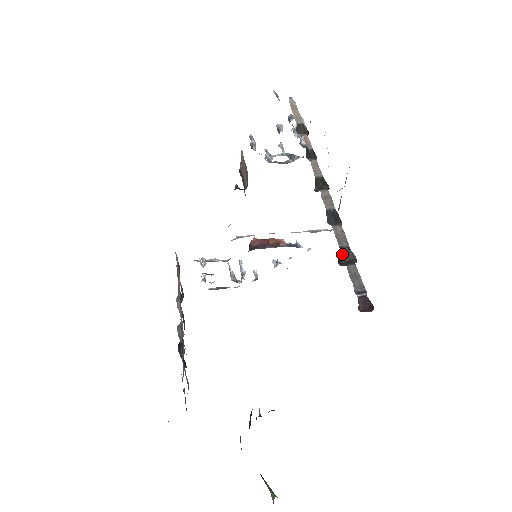
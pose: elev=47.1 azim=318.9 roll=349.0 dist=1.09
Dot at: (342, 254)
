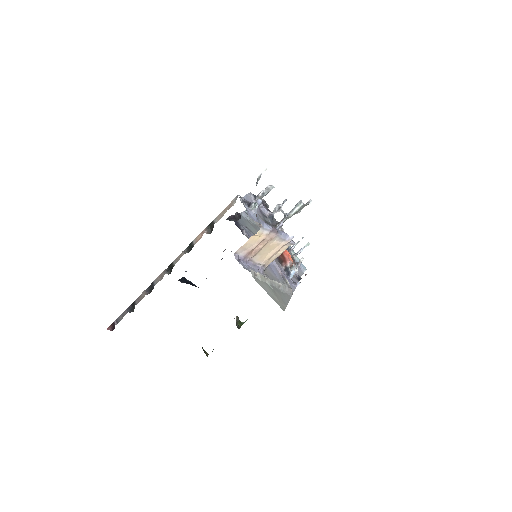
Dot at: (134, 304)
